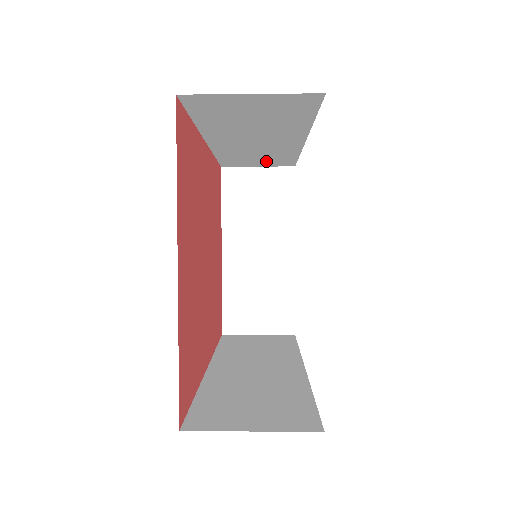
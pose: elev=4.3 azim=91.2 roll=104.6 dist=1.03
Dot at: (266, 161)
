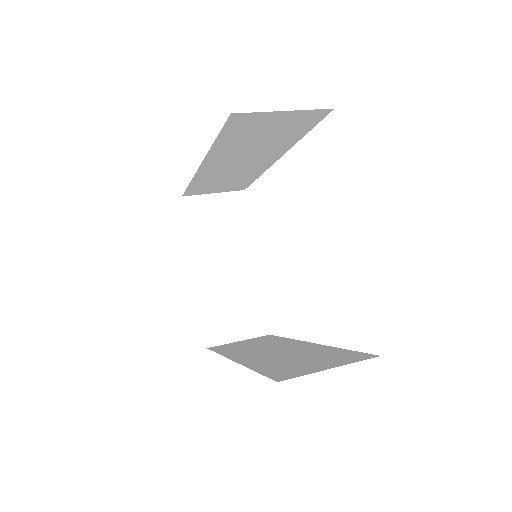
Dot at: (227, 185)
